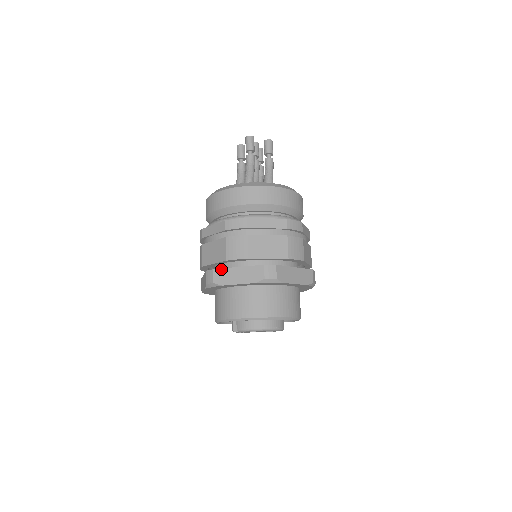
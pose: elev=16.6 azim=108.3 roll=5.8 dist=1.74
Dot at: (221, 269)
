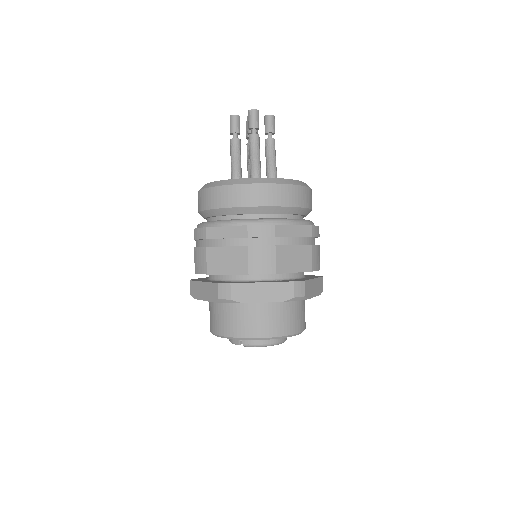
Dot at: (241, 284)
